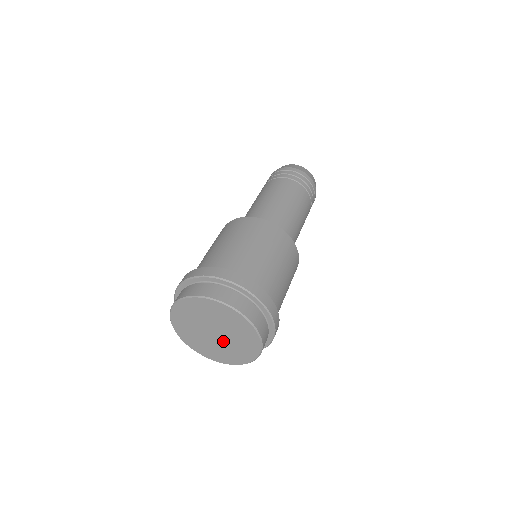
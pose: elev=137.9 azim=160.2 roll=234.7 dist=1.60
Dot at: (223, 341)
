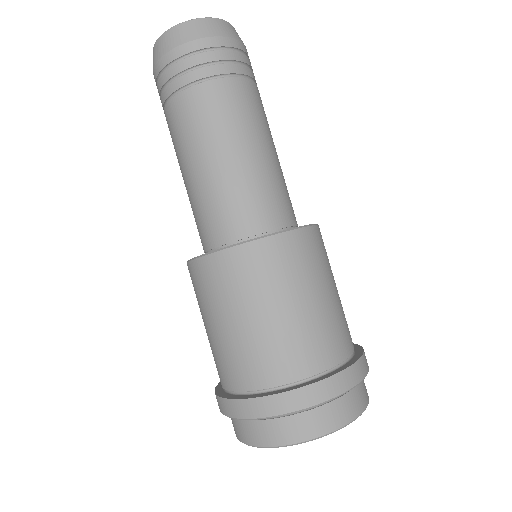
Dot at: occluded
